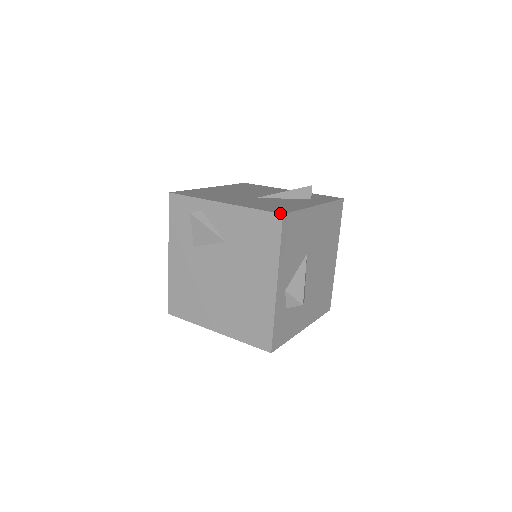
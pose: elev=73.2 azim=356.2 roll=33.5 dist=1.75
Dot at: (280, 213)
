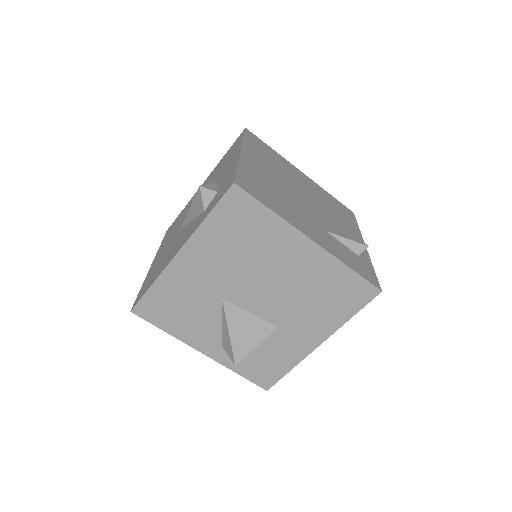
Dot at: occluded
